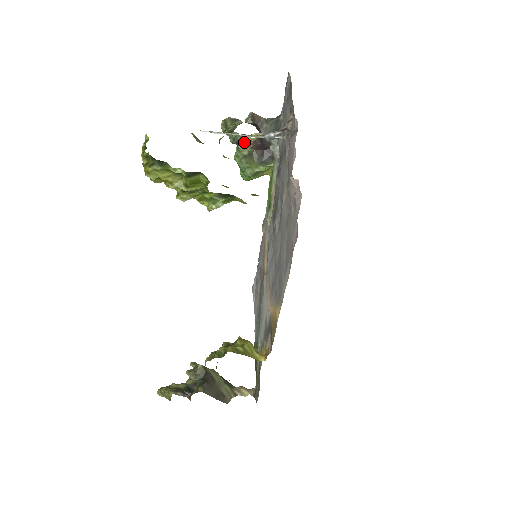
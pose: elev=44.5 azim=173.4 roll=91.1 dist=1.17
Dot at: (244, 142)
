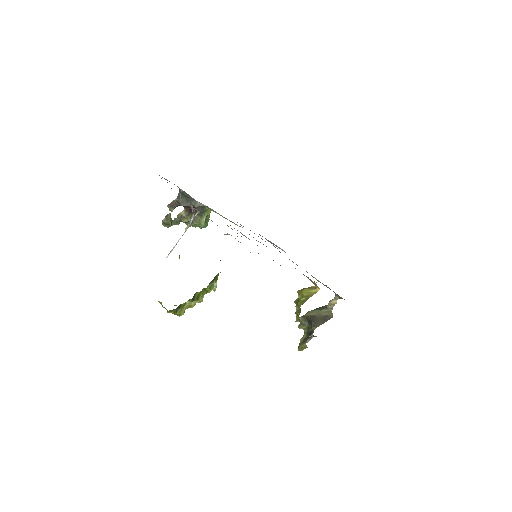
Dot at: (182, 217)
